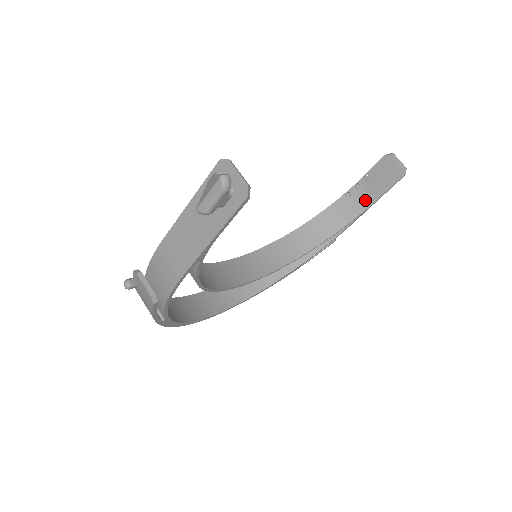
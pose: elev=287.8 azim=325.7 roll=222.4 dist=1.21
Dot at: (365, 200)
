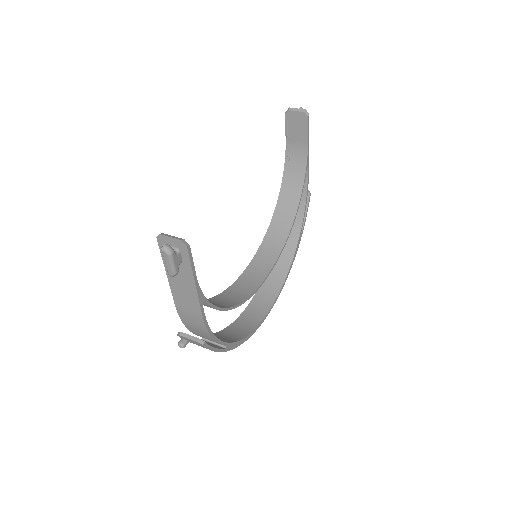
Dot at: (301, 153)
